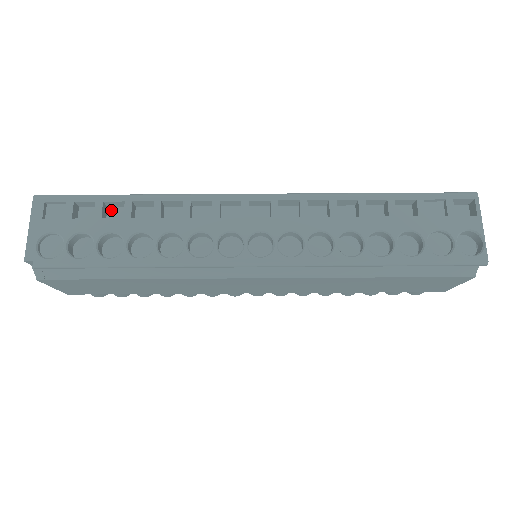
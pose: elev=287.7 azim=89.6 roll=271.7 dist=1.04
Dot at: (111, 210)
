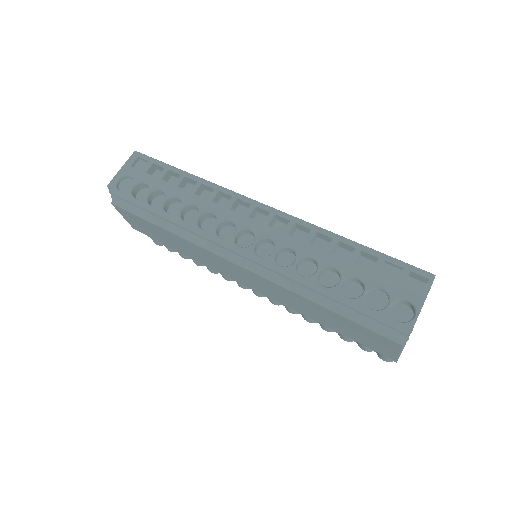
Dot at: (173, 178)
